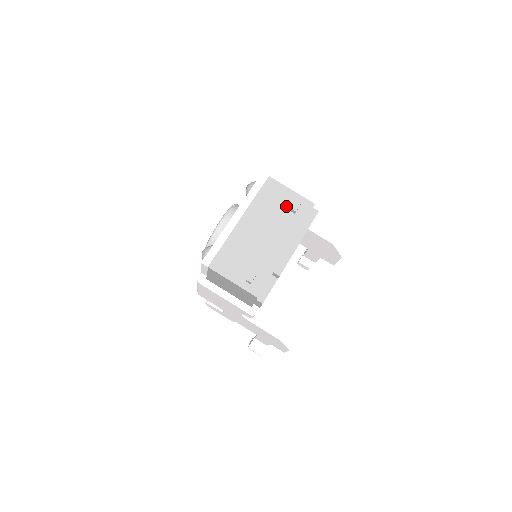
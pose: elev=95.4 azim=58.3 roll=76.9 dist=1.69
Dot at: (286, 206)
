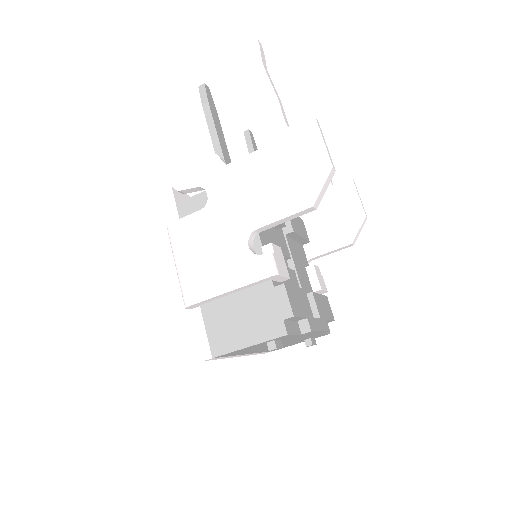
Dot at: occluded
